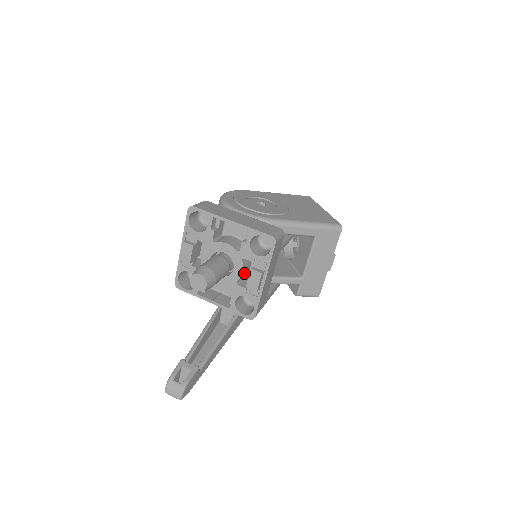
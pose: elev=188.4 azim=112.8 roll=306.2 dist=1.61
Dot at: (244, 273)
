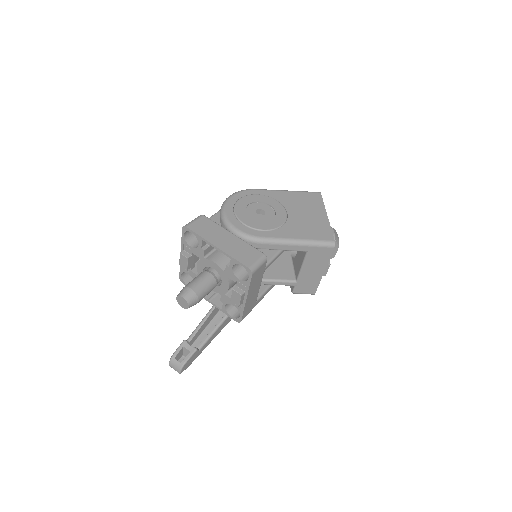
Dot at: (232, 286)
